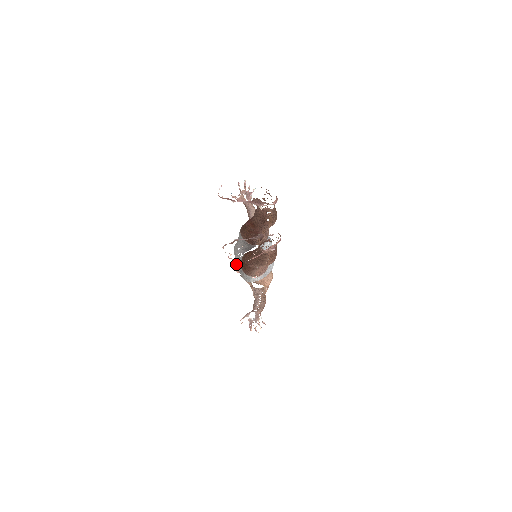
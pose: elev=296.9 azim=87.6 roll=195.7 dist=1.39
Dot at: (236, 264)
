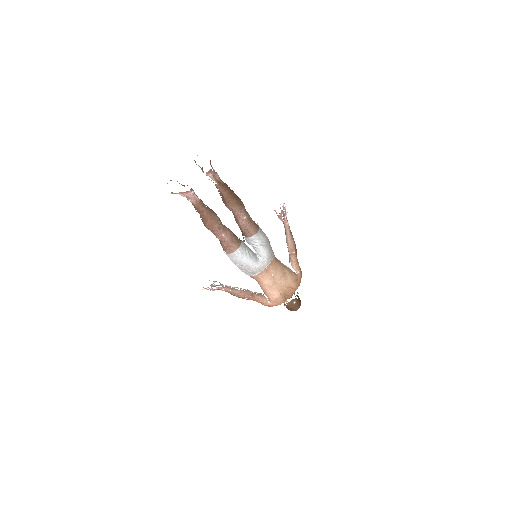
Dot at: occluded
